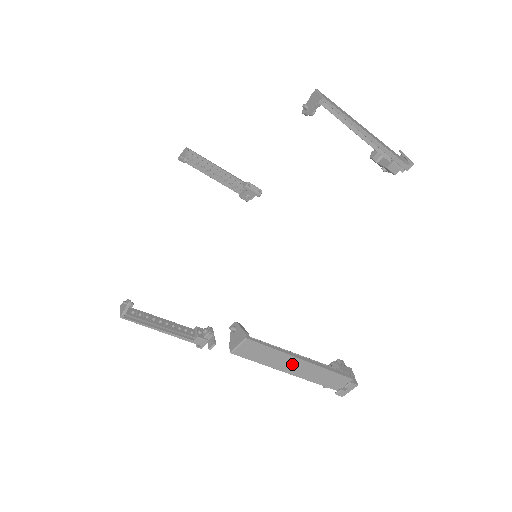
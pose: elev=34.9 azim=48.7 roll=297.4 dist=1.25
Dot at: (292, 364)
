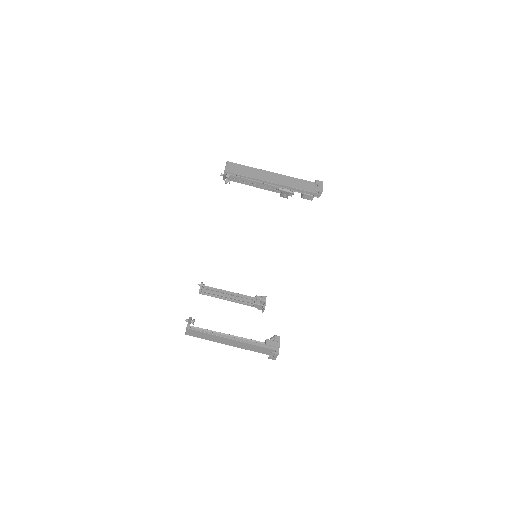
Dot at: (226, 341)
